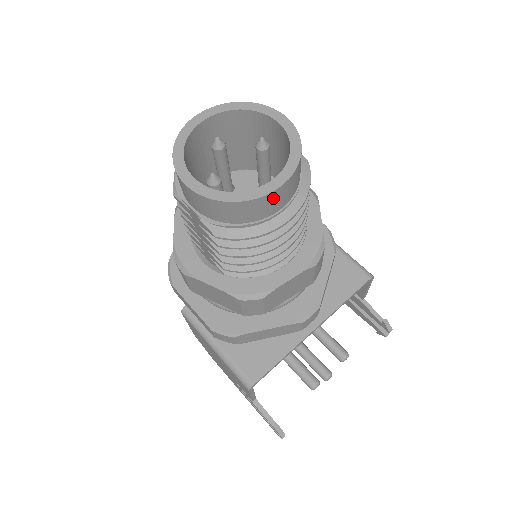
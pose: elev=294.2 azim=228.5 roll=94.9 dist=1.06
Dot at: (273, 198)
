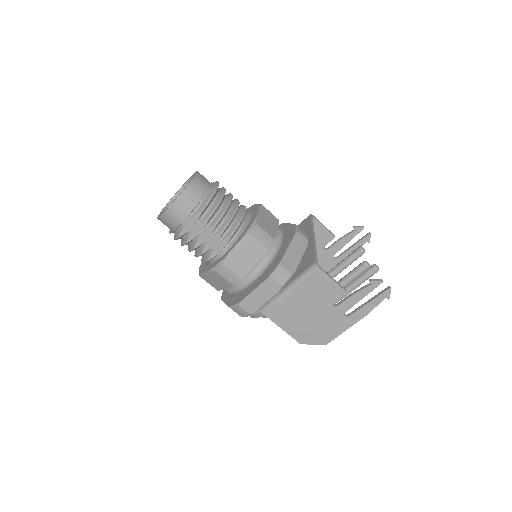
Dot at: (200, 179)
